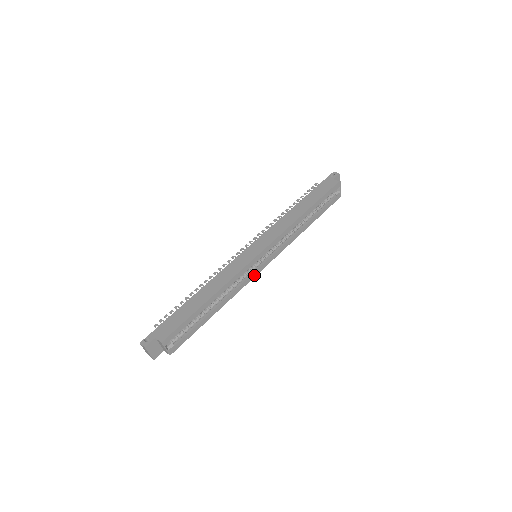
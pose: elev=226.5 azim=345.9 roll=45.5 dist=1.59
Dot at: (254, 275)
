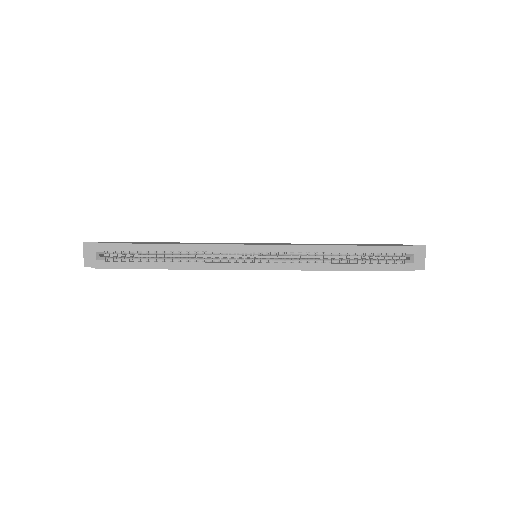
Dot at: (236, 267)
